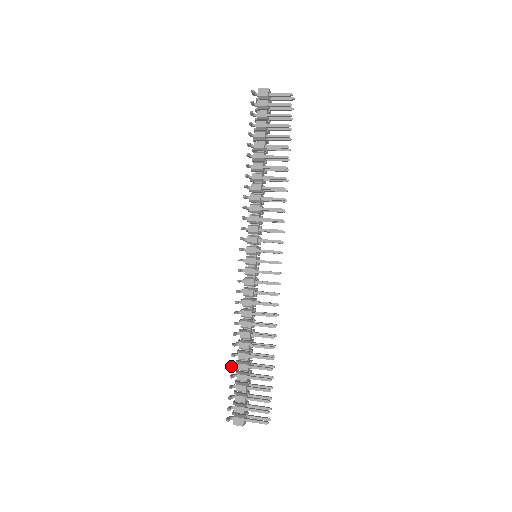
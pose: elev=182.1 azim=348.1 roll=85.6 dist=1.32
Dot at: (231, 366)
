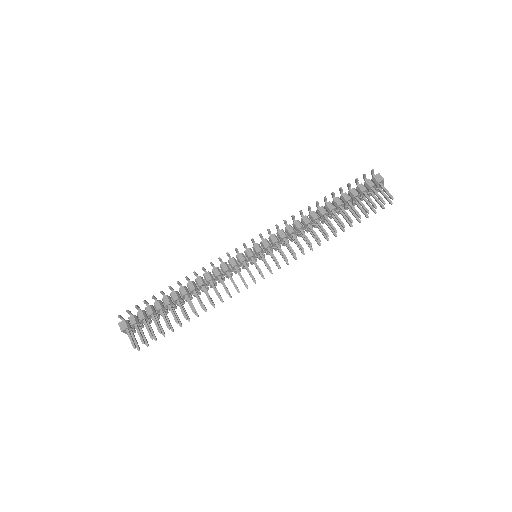
Dot at: (161, 291)
